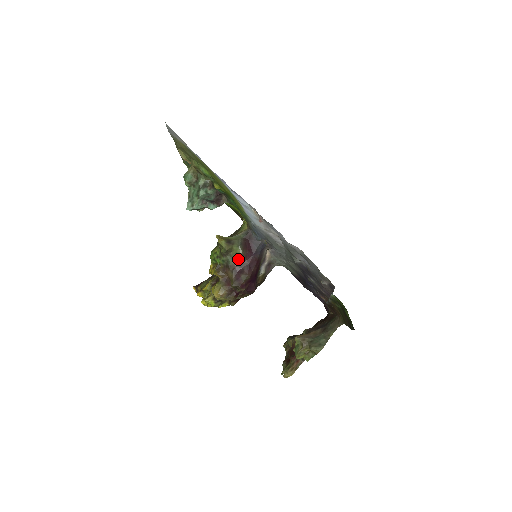
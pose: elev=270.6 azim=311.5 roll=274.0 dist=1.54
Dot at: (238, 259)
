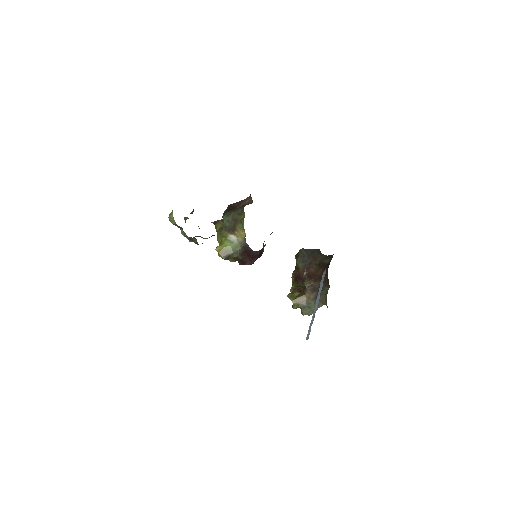
Dot at: occluded
